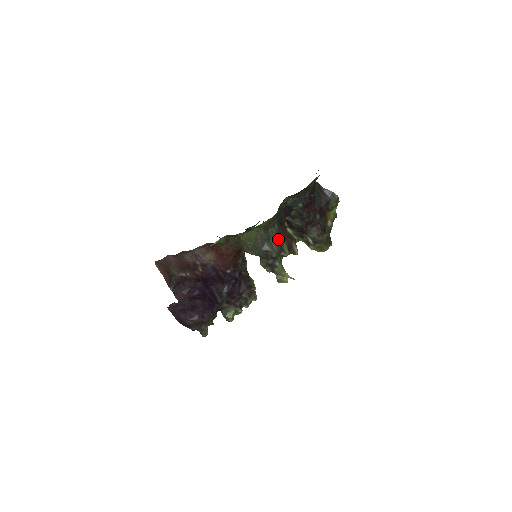
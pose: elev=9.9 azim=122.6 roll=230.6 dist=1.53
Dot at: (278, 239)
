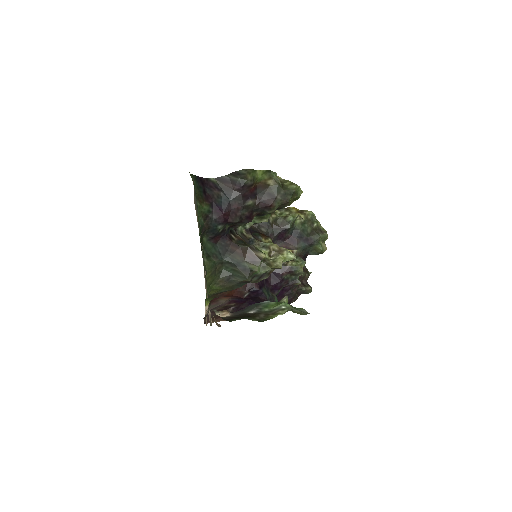
Dot at: (237, 267)
